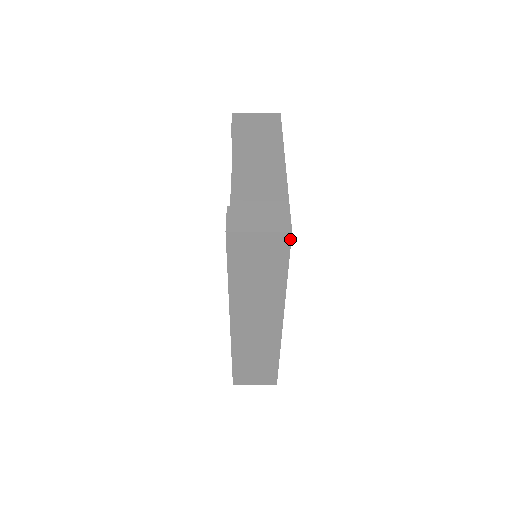
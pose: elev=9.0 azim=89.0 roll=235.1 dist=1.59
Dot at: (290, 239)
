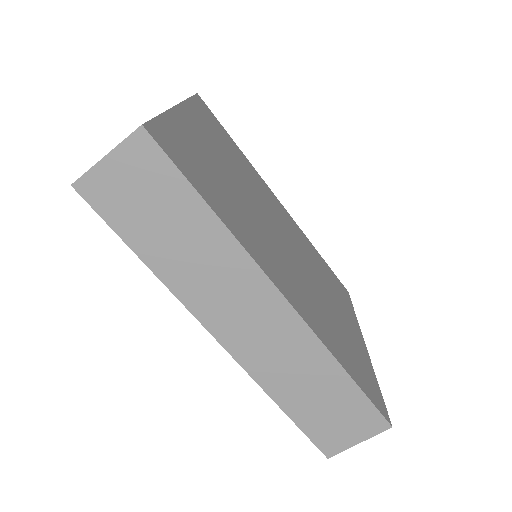
Dot at: (151, 139)
